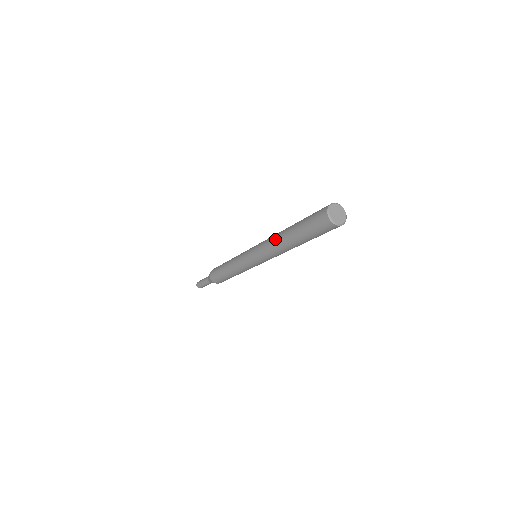
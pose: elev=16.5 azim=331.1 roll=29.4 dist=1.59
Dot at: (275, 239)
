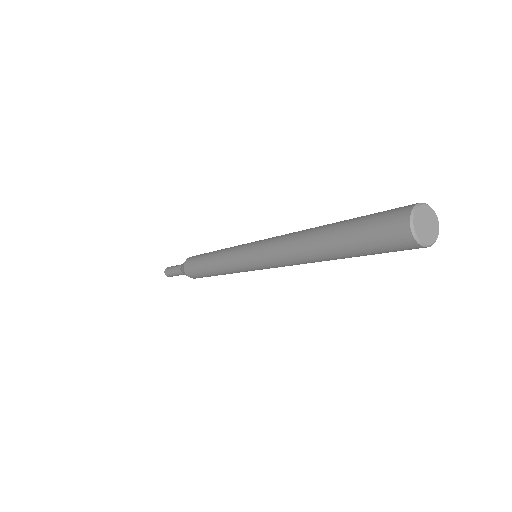
Dot at: (297, 257)
